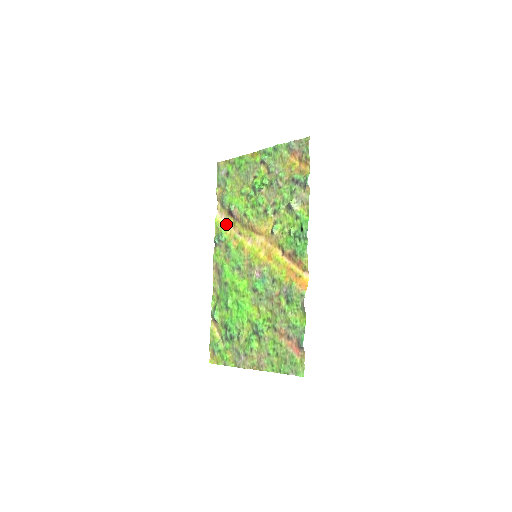
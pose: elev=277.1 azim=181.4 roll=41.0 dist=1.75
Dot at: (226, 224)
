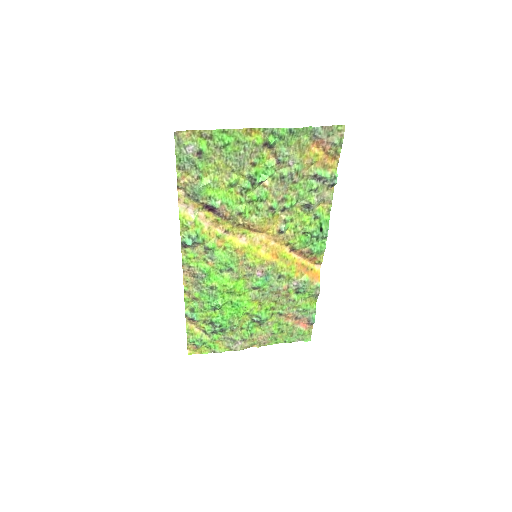
Dot at: (199, 220)
